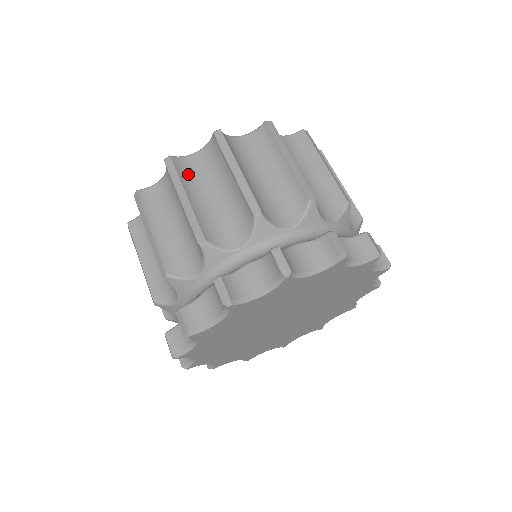
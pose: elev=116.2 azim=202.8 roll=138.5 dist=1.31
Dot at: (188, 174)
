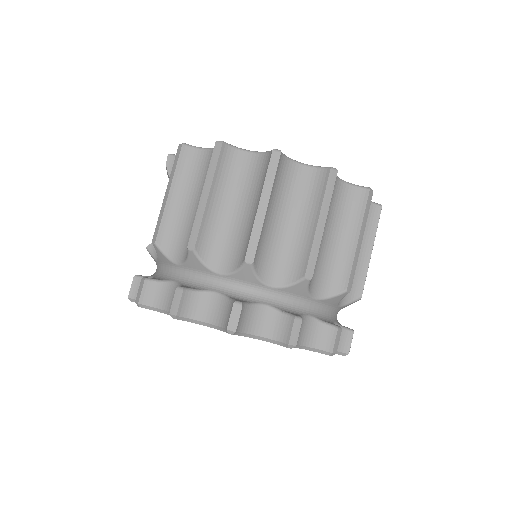
Dot at: (331, 198)
